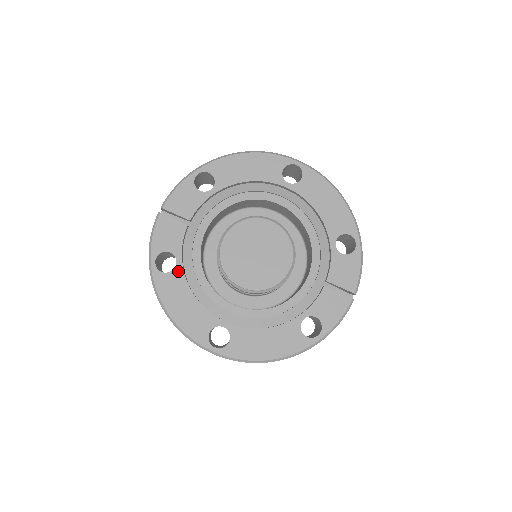
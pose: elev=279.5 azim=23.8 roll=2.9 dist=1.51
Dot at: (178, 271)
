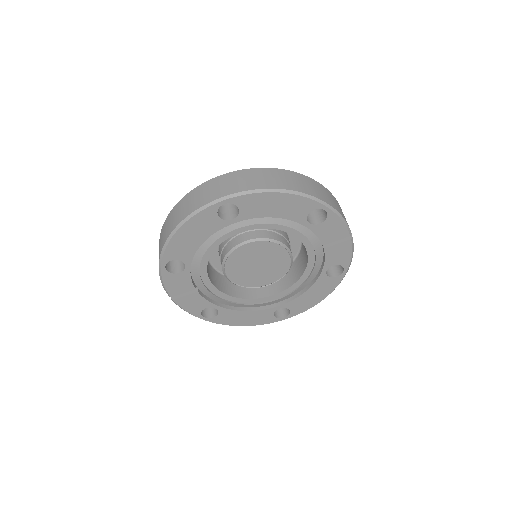
Dot at: (222, 311)
